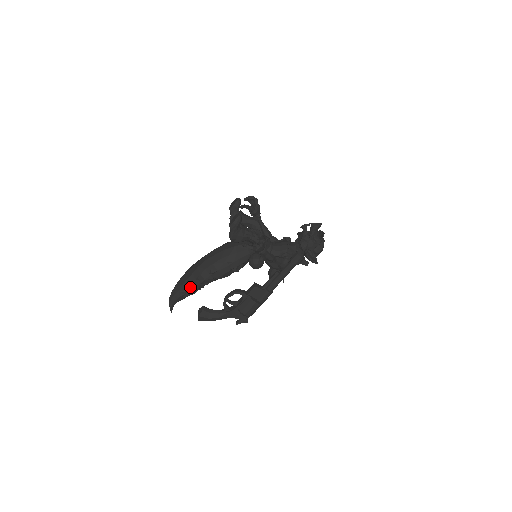
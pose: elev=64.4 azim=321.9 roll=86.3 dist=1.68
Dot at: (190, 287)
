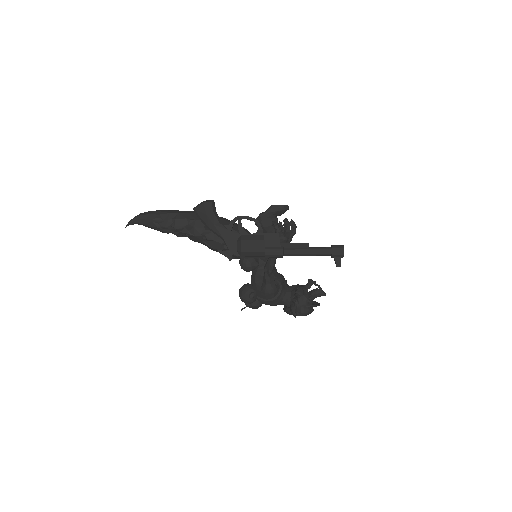
Dot at: (173, 221)
